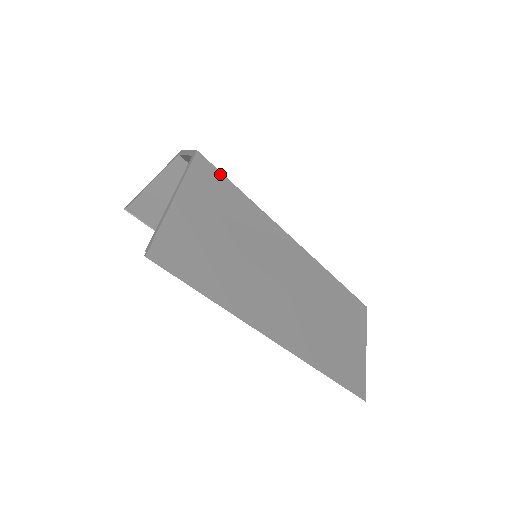
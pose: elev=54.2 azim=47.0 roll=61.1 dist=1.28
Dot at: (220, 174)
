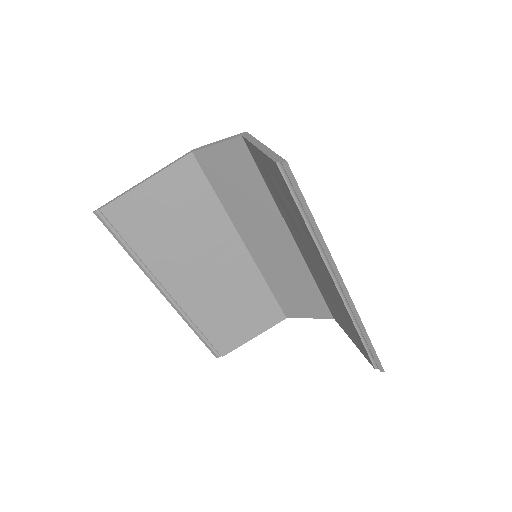
Dot at: occluded
